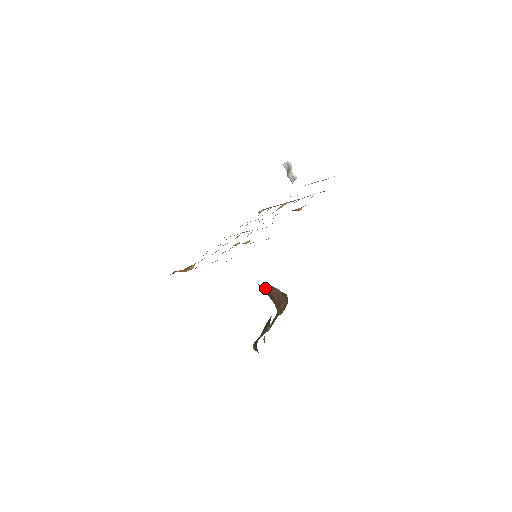
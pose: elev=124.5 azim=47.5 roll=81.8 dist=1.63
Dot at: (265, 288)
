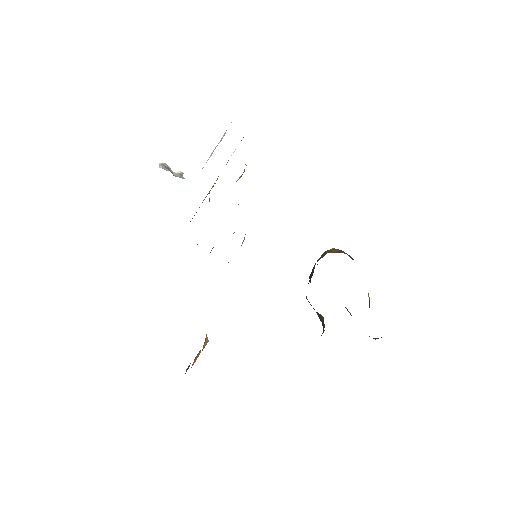
Dot at: occluded
